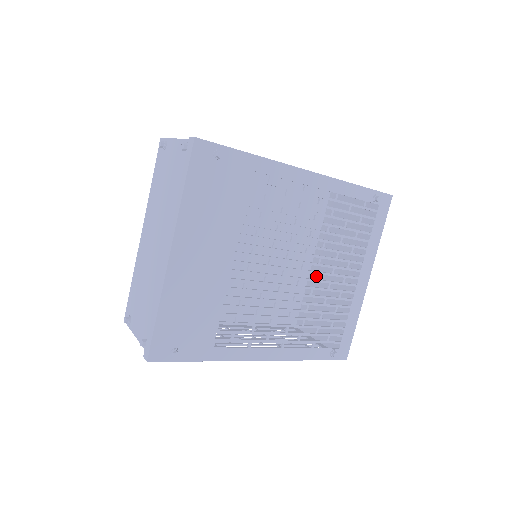
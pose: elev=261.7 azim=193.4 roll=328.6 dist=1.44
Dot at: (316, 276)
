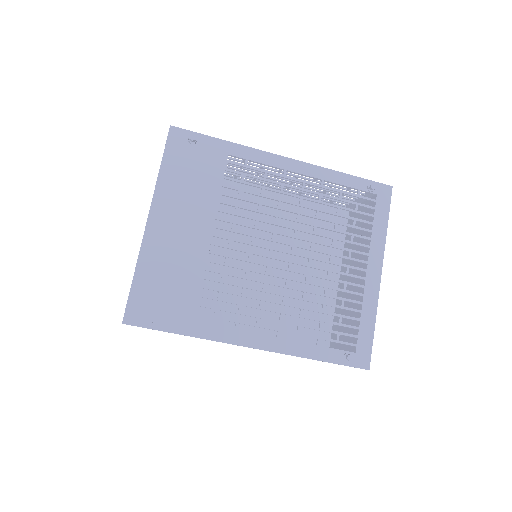
Dot at: (310, 261)
